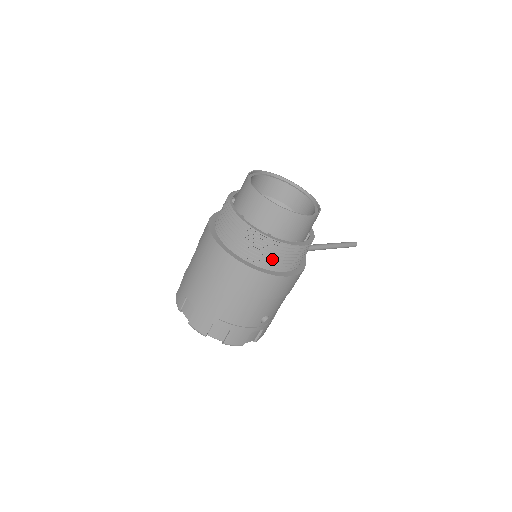
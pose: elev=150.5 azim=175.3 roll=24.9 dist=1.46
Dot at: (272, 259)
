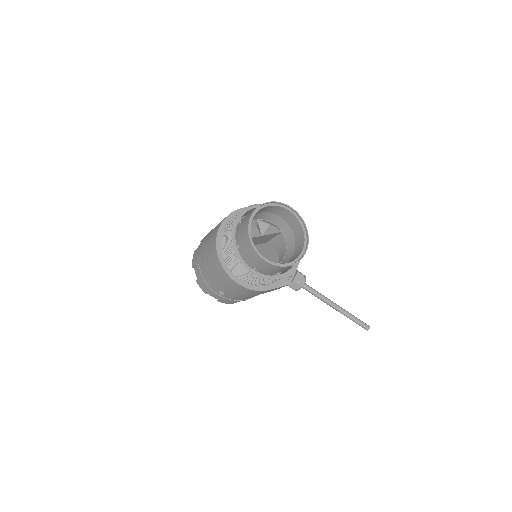
Dot at: (232, 262)
